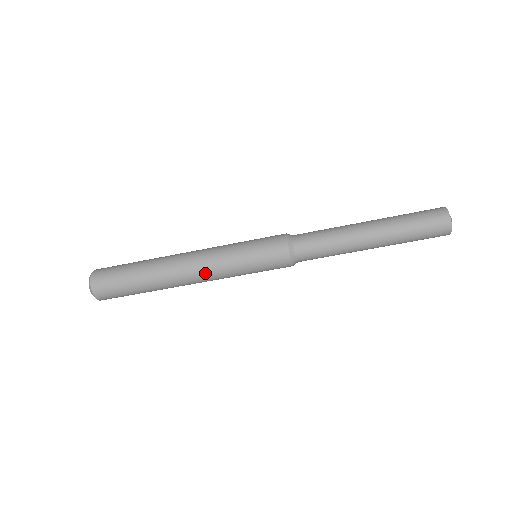
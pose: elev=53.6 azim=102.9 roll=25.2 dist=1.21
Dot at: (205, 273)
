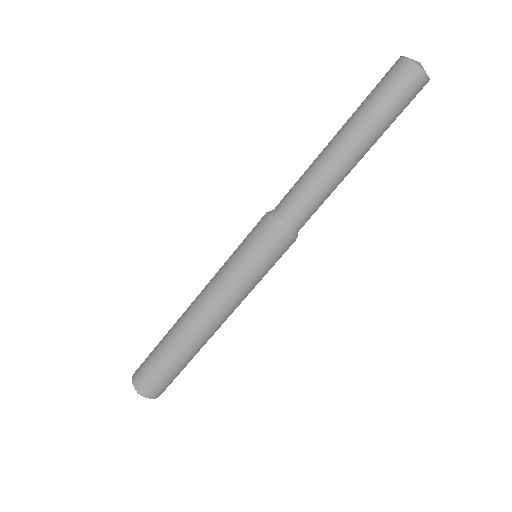
Dot at: (218, 307)
